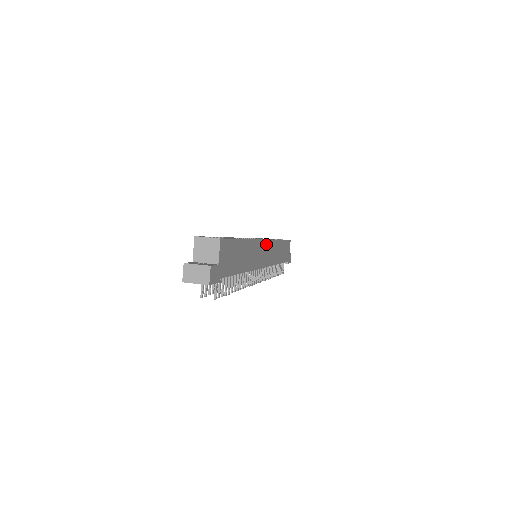
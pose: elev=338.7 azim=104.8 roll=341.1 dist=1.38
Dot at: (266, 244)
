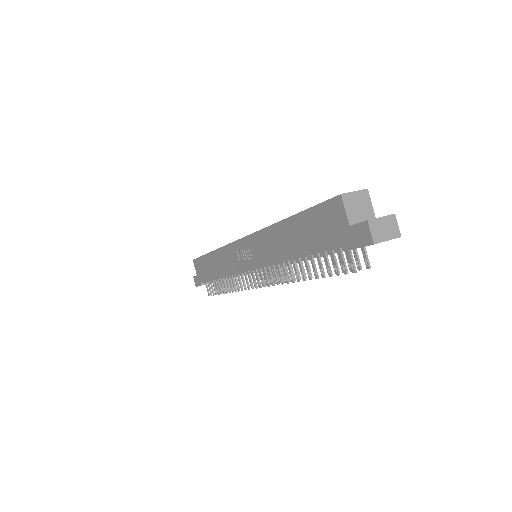
Dot at: occluded
